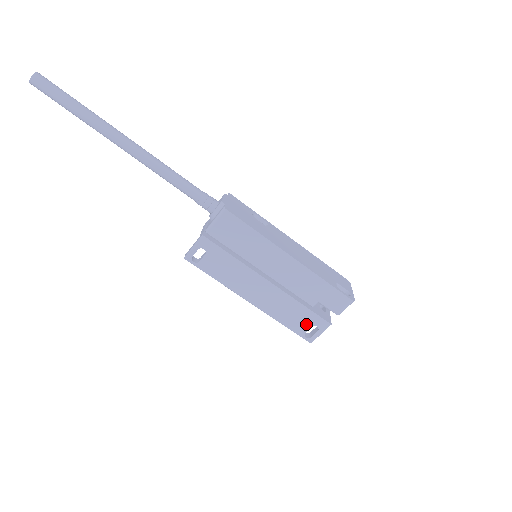
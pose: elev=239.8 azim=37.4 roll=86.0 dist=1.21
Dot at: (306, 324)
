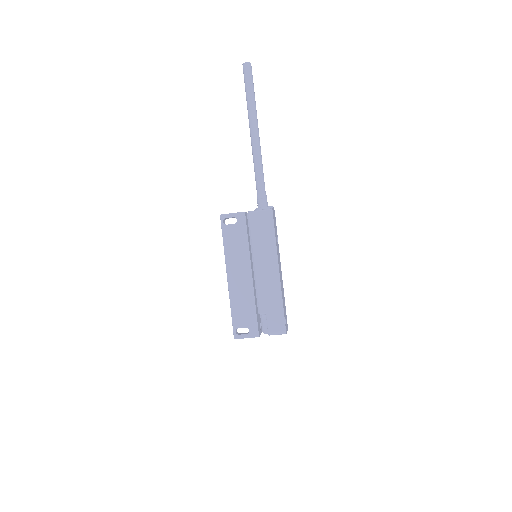
Dot at: (245, 322)
